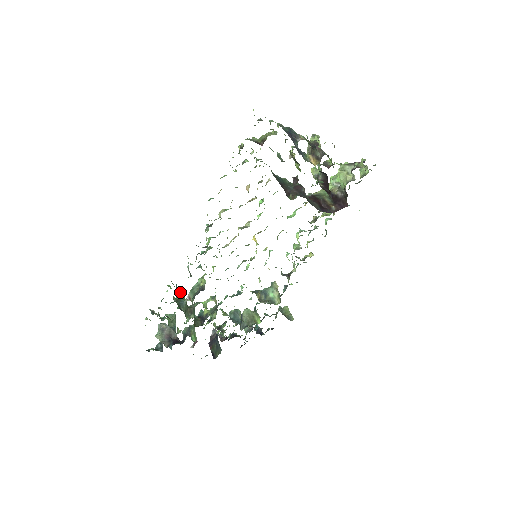
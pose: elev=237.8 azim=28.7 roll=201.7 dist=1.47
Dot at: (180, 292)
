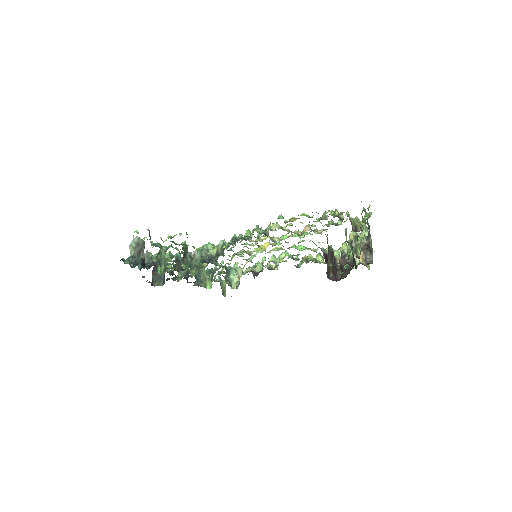
Dot at: occluded
